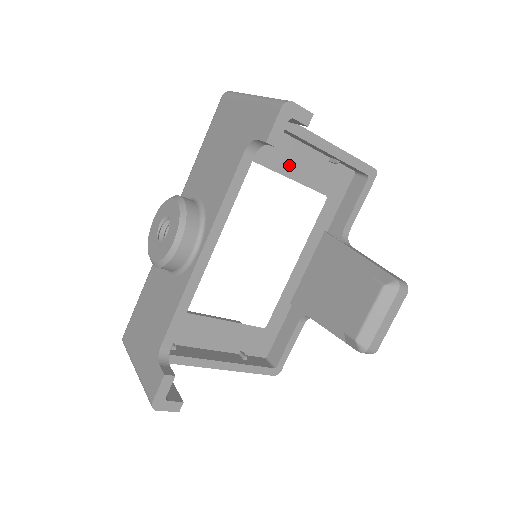
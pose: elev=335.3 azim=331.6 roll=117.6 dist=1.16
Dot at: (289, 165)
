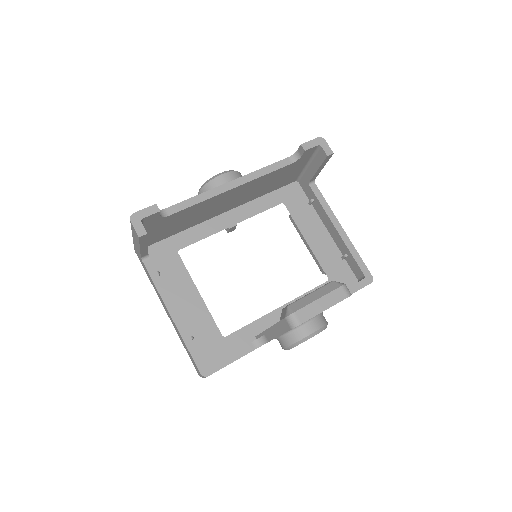
Dot at: (312, 237)
